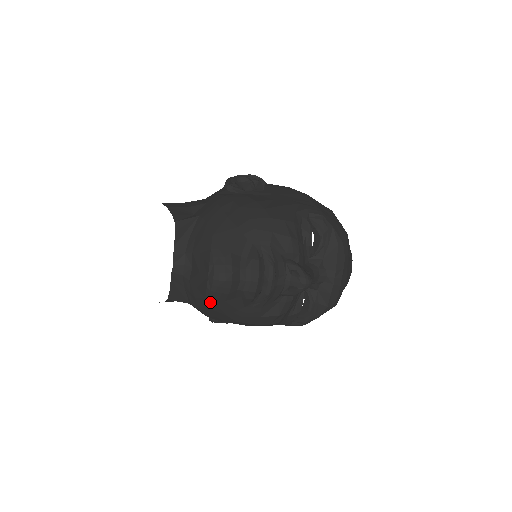
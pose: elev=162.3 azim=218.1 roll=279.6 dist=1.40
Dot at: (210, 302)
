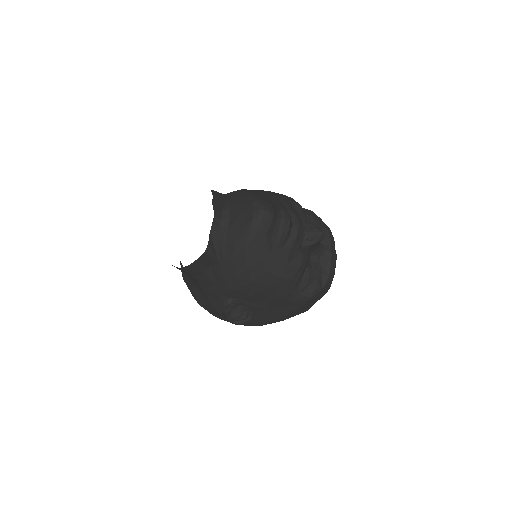
Dot at: (252, 238)
